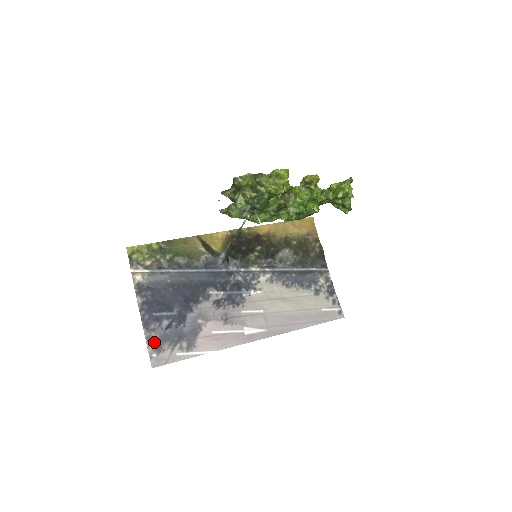
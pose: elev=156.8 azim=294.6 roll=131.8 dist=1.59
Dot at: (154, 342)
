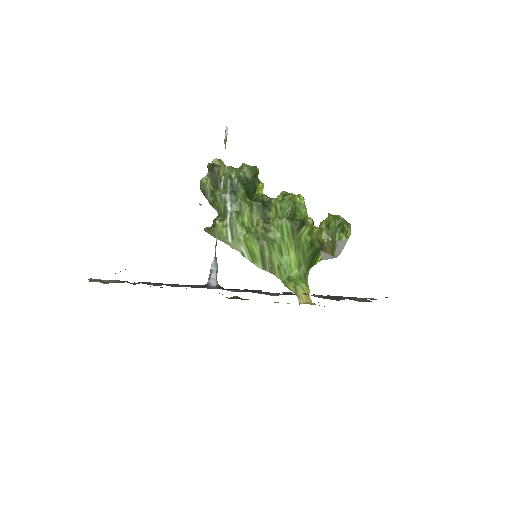
Dot at: occluded
